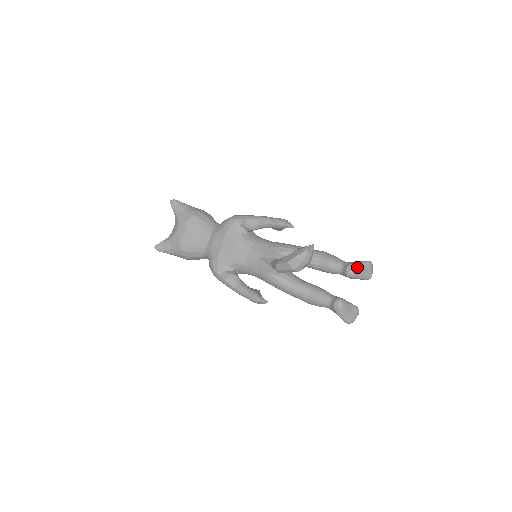
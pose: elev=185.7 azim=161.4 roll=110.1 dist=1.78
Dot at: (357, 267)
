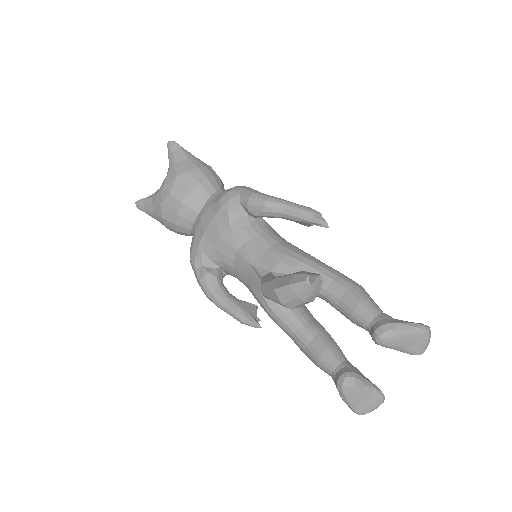
Dot at: (396, 332)
